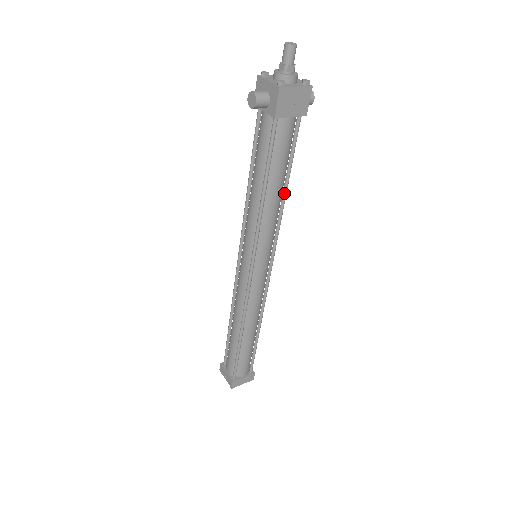
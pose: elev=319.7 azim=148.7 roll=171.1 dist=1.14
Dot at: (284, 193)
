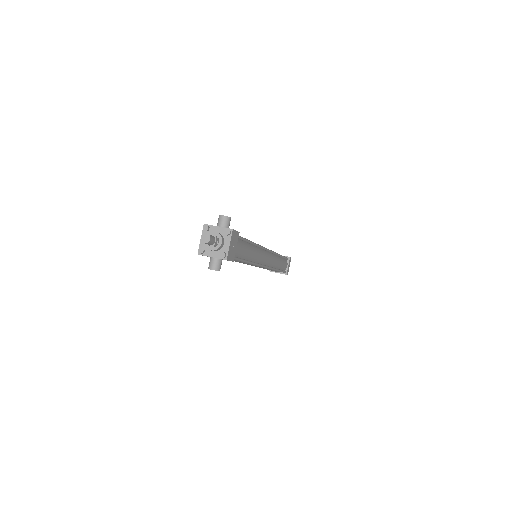
Dot at: (252, 244)
